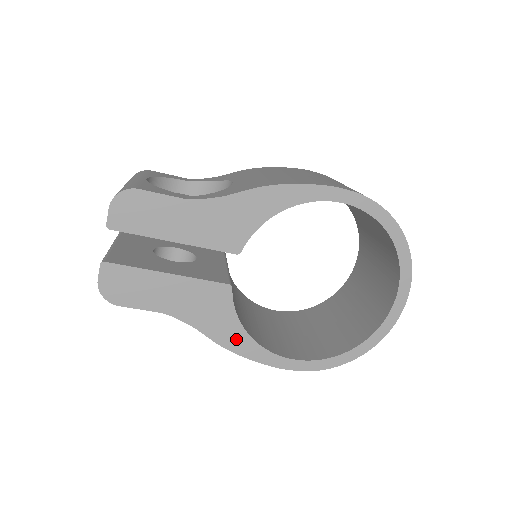
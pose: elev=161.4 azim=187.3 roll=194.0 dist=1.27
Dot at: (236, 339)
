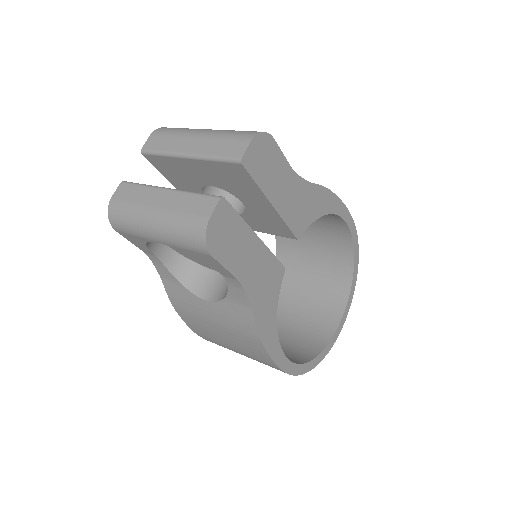
Dot at: (269, 328)
